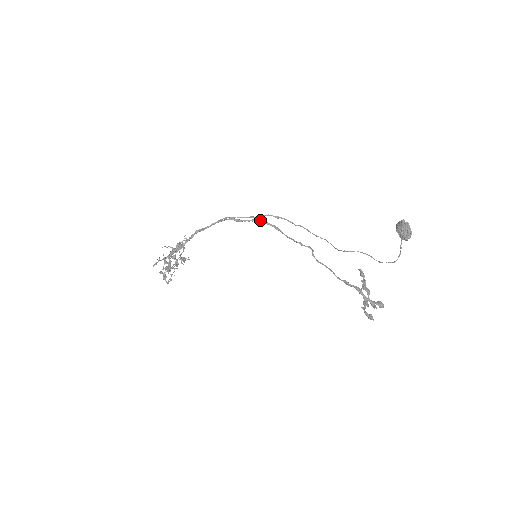
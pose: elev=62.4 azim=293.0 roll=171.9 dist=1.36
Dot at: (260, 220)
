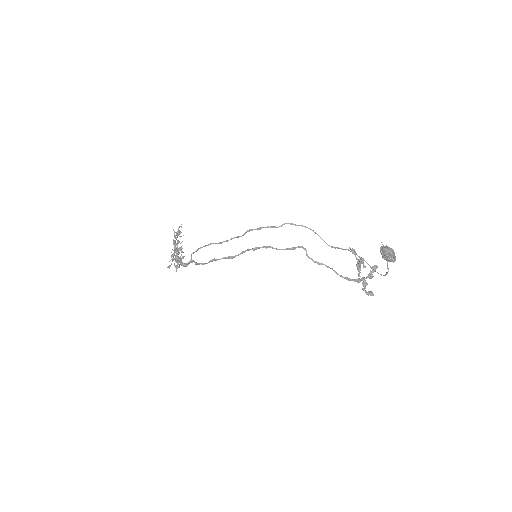
Dot at: occluded
